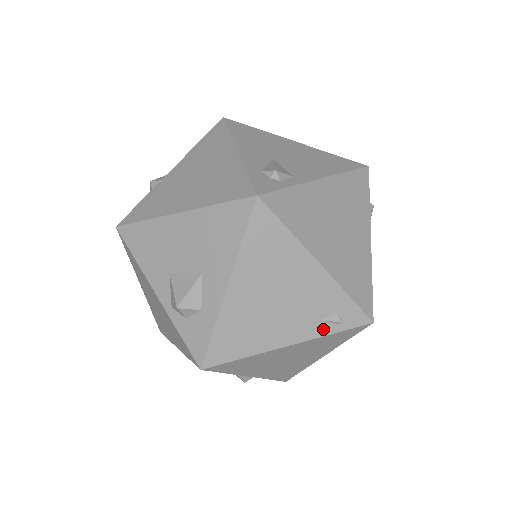
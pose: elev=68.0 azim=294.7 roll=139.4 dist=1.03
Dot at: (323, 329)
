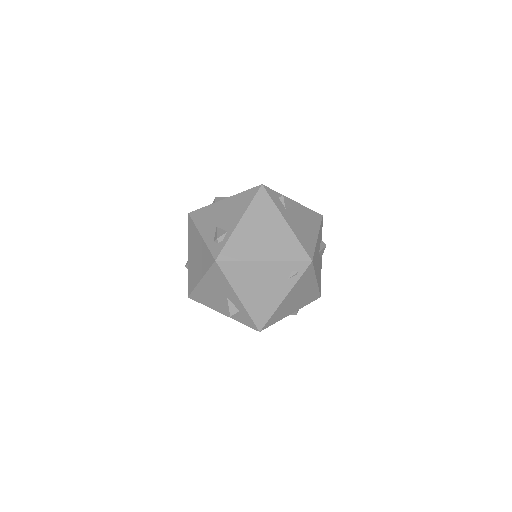
Dot at: (293, 281)
